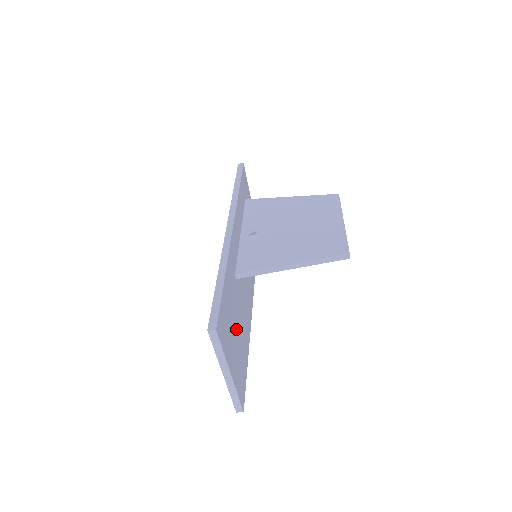
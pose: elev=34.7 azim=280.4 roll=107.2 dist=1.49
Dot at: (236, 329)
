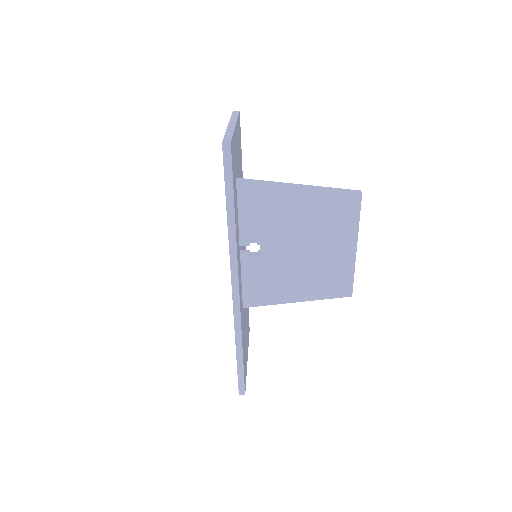
Dot at: occluded
